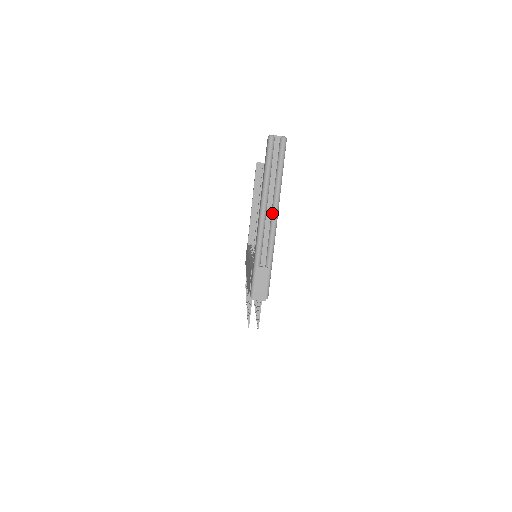
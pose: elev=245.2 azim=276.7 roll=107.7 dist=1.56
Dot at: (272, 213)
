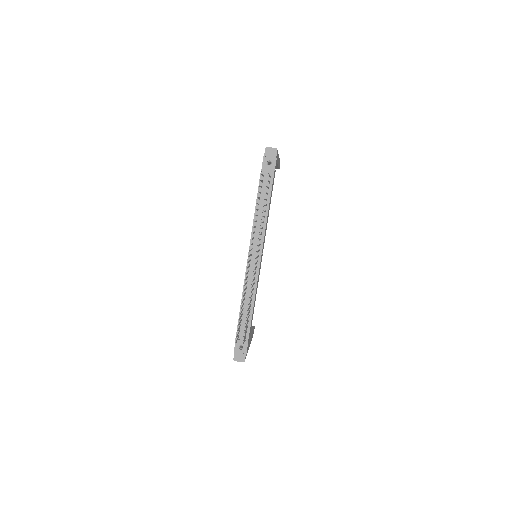
Dot at: occluded
